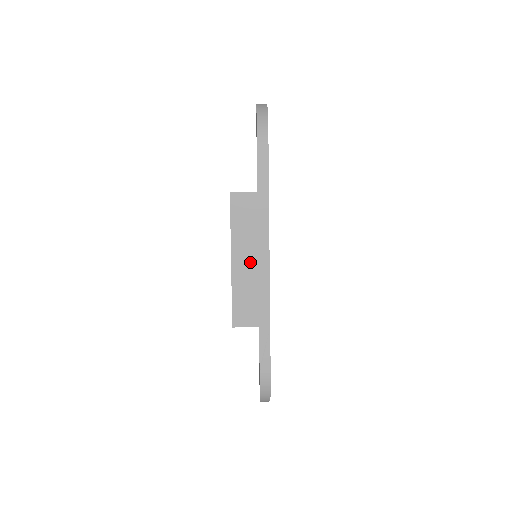
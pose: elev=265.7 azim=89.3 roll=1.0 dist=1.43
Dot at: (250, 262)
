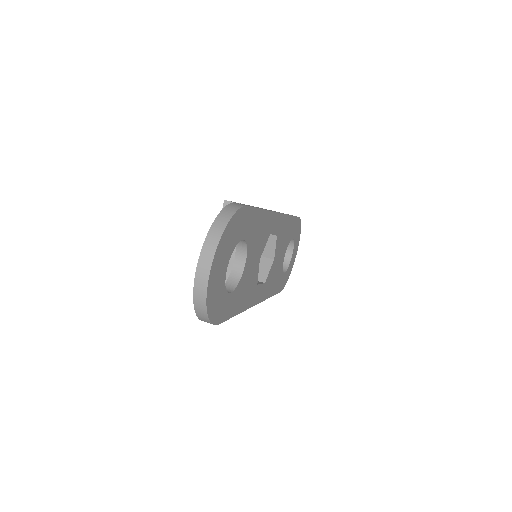
Dot at: occluded
